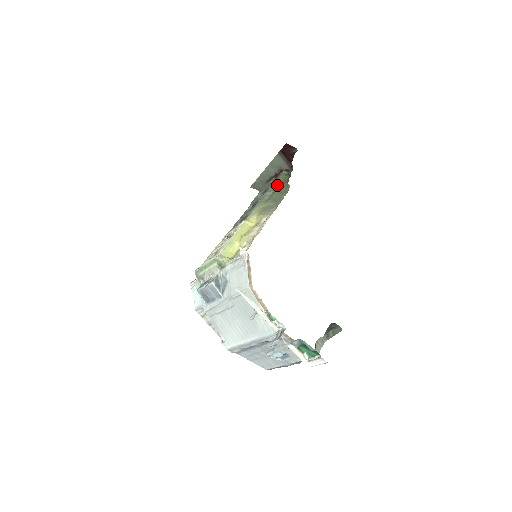
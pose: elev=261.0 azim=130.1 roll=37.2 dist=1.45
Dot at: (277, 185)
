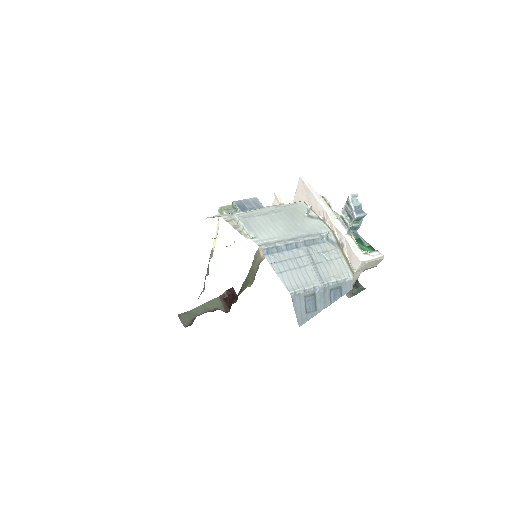
Dot at: occluded
